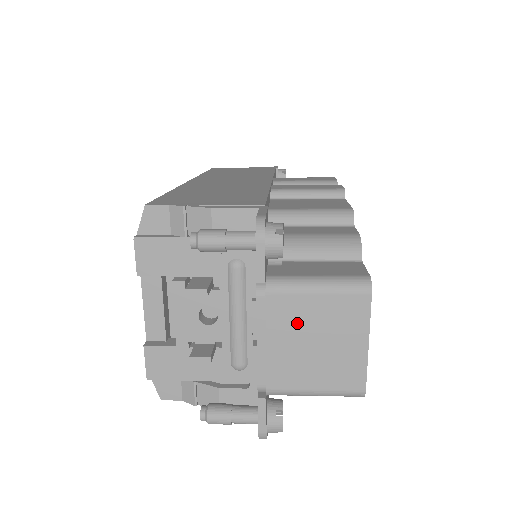
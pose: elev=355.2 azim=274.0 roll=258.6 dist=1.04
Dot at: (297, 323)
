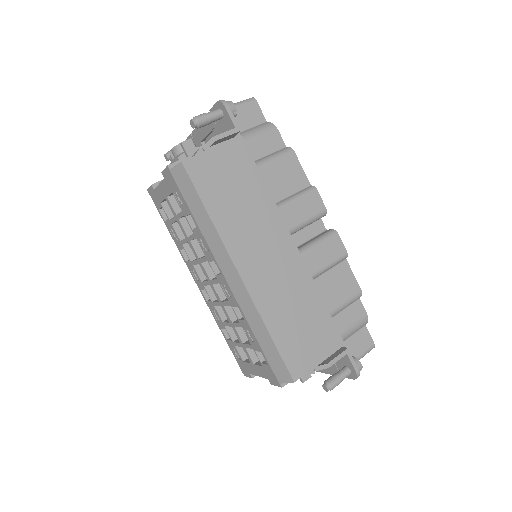
Dot at: occluded
